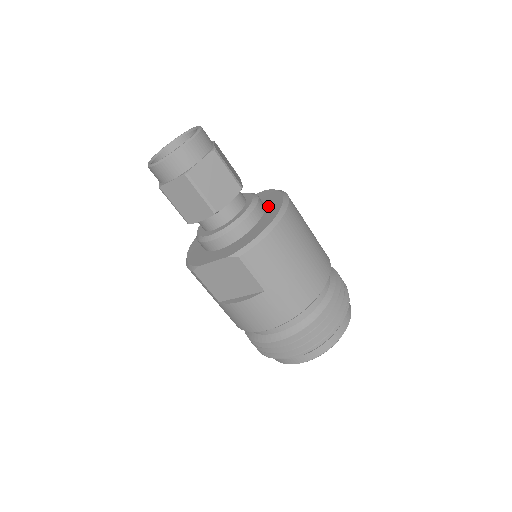
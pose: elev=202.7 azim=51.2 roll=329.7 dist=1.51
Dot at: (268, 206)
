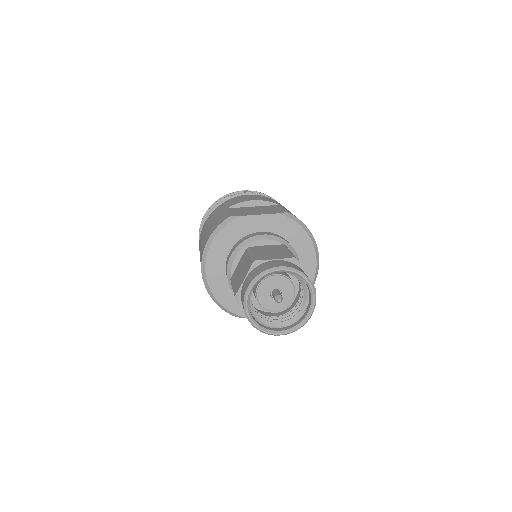
Dot at: (299, 252)
